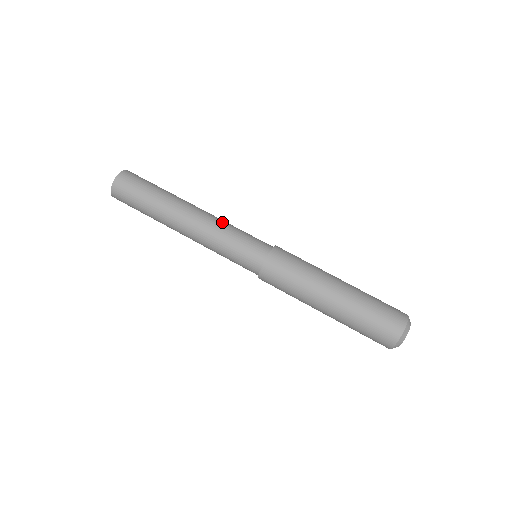
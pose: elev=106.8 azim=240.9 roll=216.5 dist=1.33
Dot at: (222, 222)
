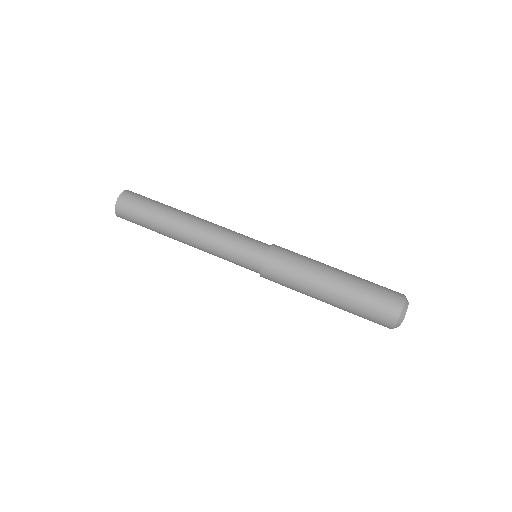
Dot at: occluded
